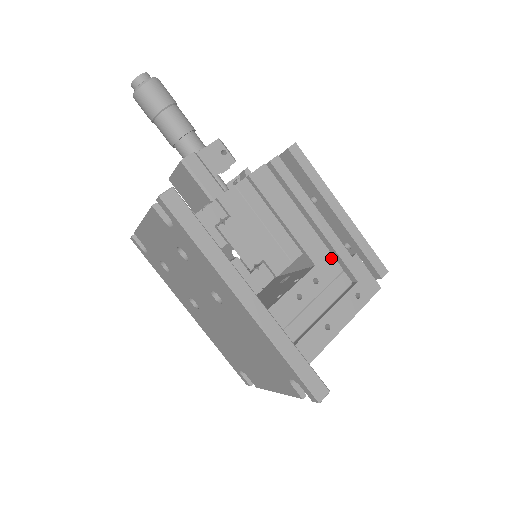
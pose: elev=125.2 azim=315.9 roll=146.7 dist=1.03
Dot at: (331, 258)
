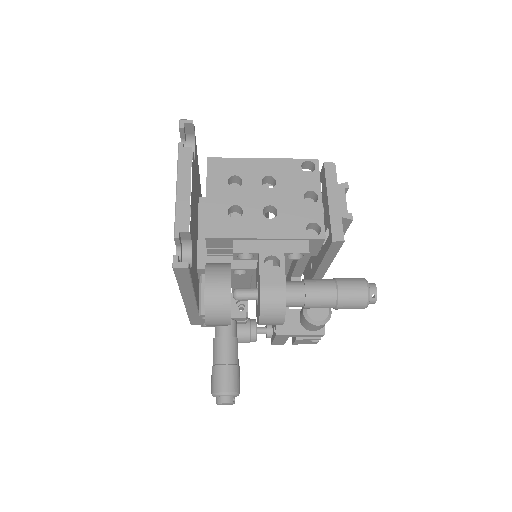
Dot at: occluded
